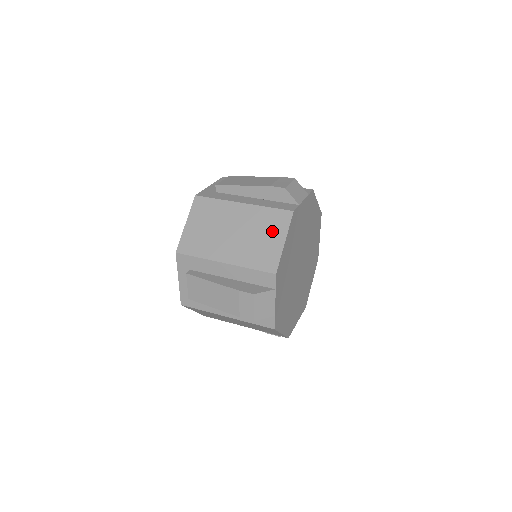
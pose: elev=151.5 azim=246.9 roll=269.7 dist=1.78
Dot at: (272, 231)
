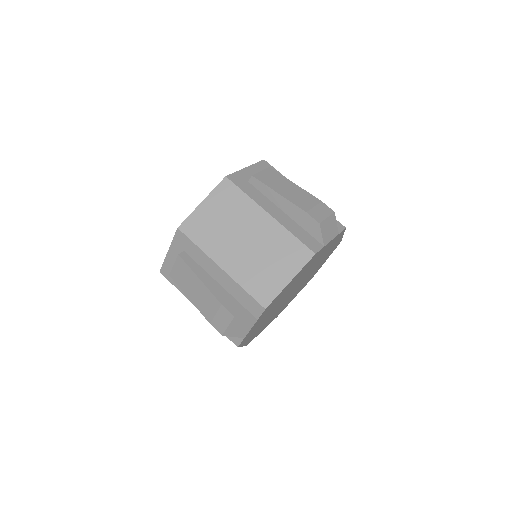
Dot at: (284, 262)
